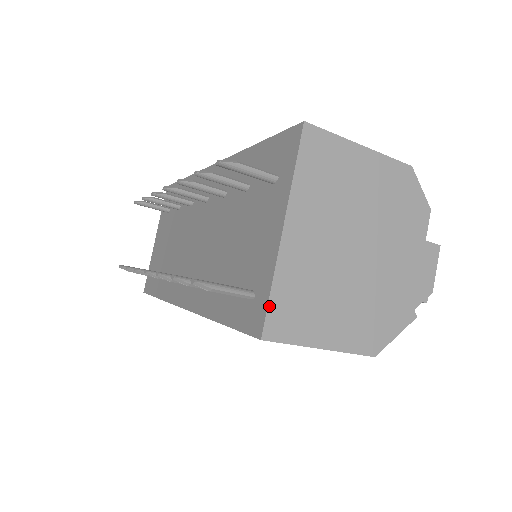
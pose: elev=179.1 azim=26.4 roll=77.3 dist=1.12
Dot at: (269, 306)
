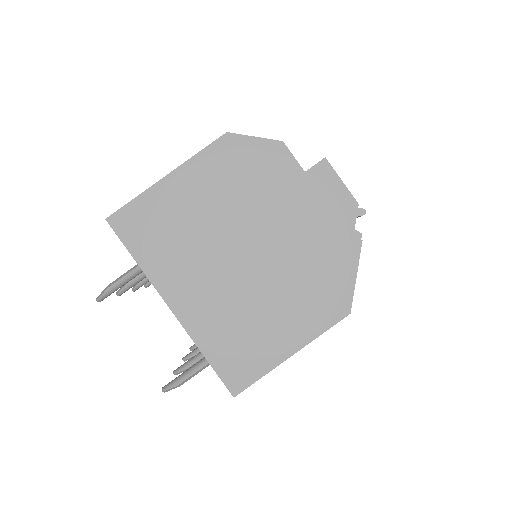
Dot at: (216, 370)
